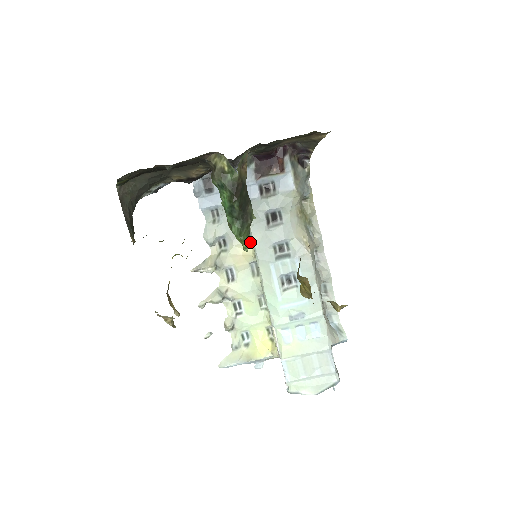
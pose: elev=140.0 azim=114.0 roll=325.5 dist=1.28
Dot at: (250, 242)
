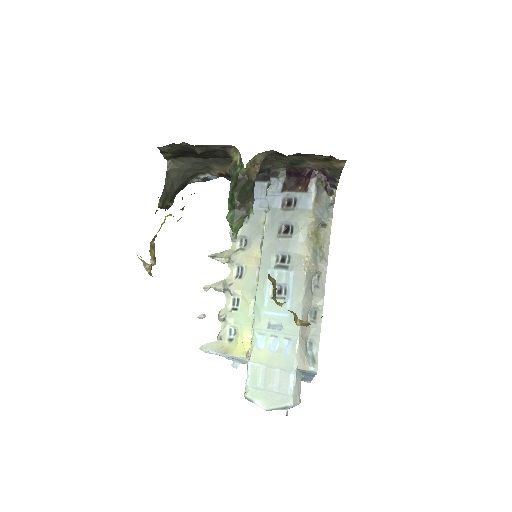
Dot at: occluded
